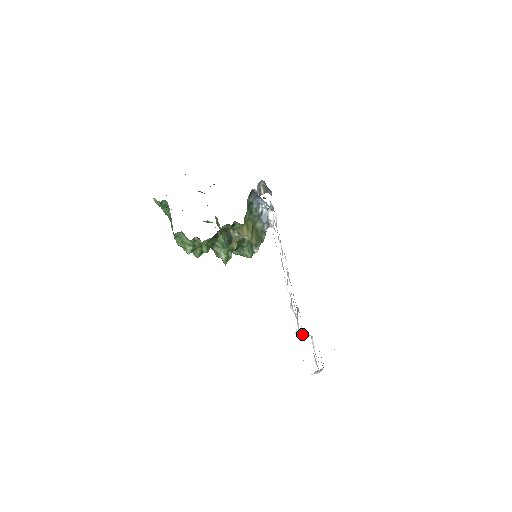
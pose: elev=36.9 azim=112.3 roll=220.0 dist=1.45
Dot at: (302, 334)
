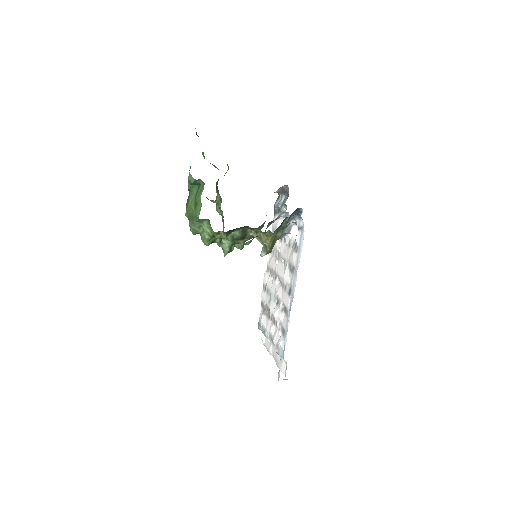
Dot at: (266, 333)
